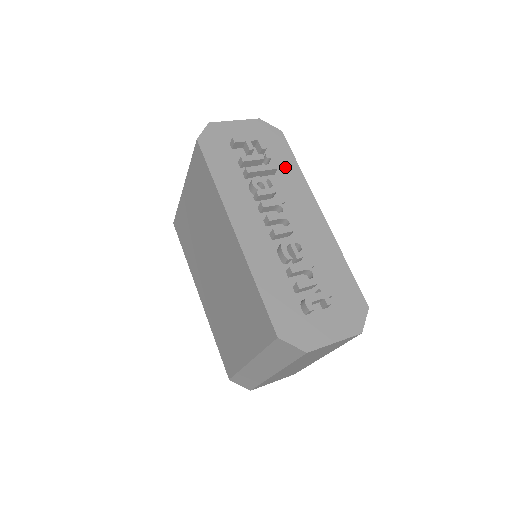
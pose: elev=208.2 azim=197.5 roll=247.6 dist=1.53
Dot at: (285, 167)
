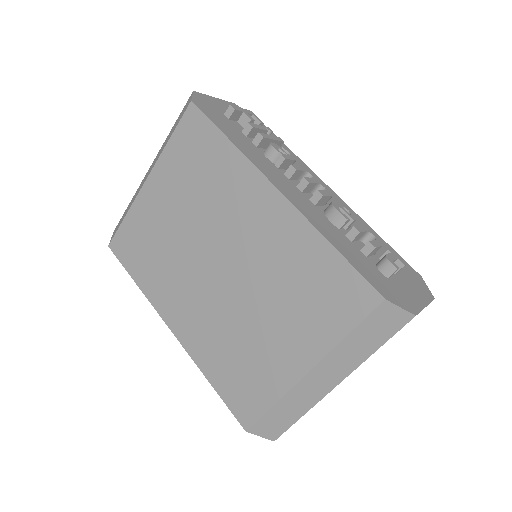
Dot at: occluded
